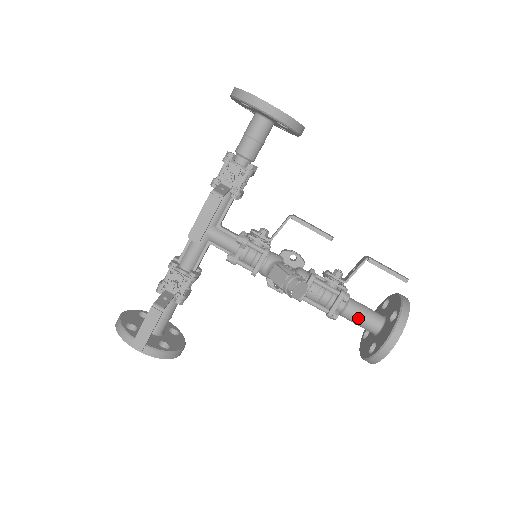
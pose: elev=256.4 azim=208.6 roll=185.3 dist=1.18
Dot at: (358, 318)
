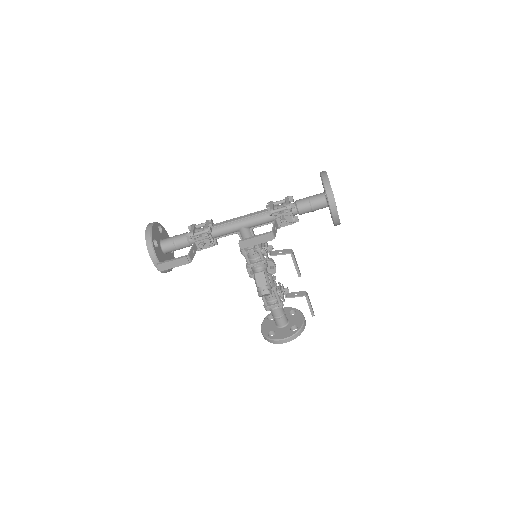
Dot at: (277, 316)
